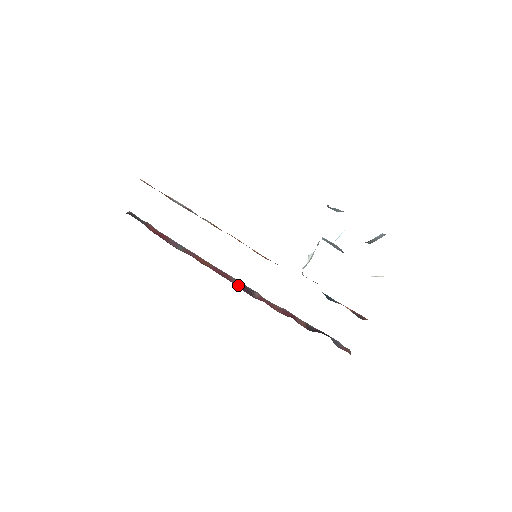
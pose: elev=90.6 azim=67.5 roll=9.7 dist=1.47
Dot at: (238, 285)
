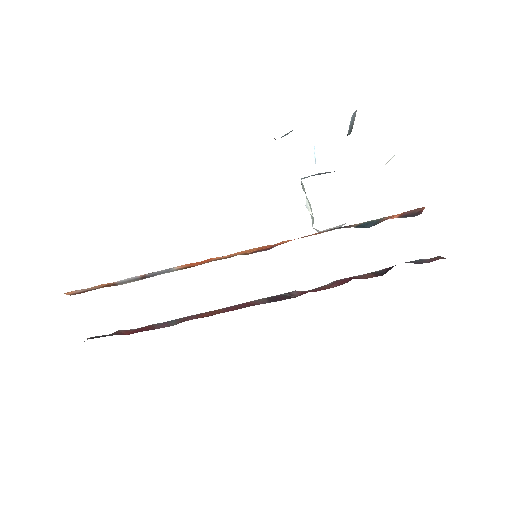
Dot at: (267, 301)
